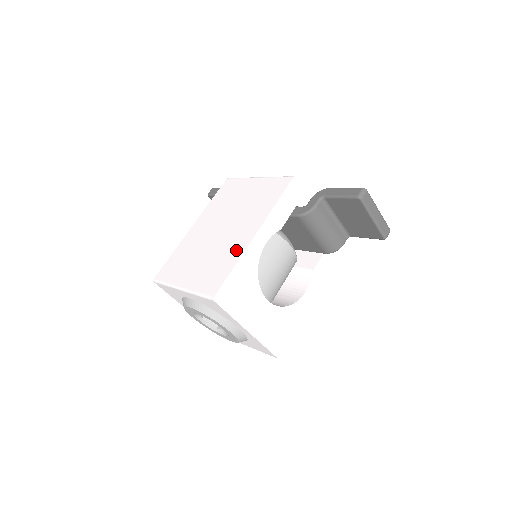
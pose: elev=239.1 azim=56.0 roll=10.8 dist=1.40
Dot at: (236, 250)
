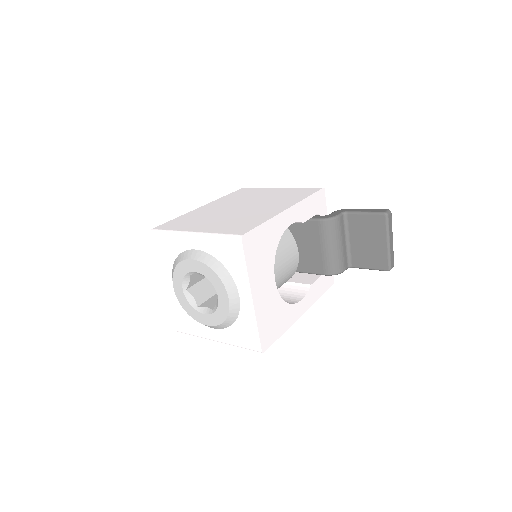
Dot at: (265, 214)
